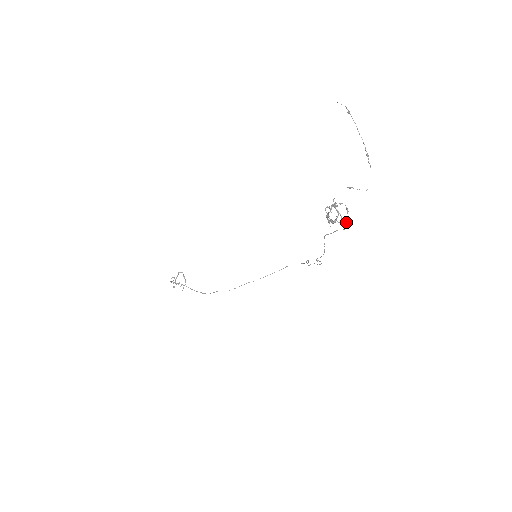
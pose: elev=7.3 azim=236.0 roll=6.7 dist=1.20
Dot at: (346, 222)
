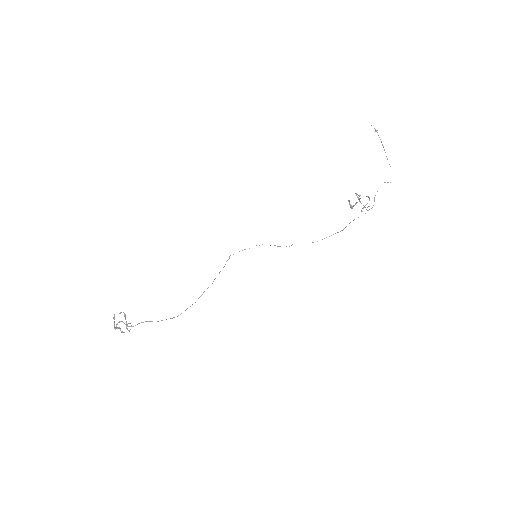
Dot at: occluded
